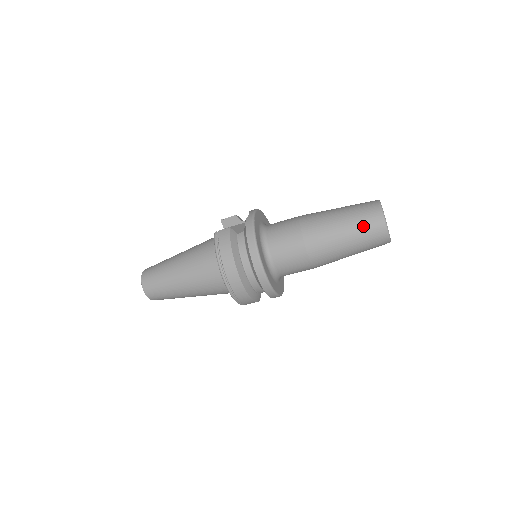
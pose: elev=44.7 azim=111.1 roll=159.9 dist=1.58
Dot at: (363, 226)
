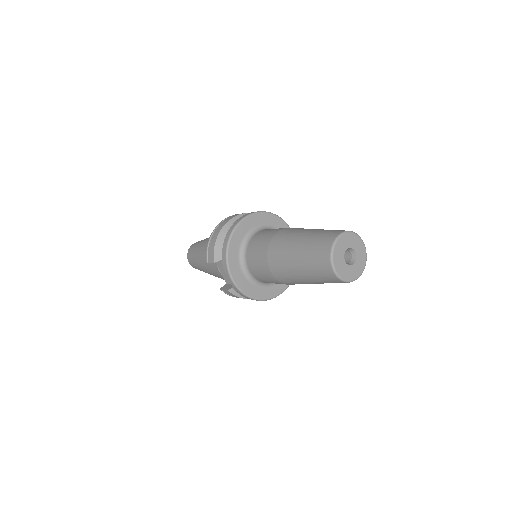
Dot at: occluded
